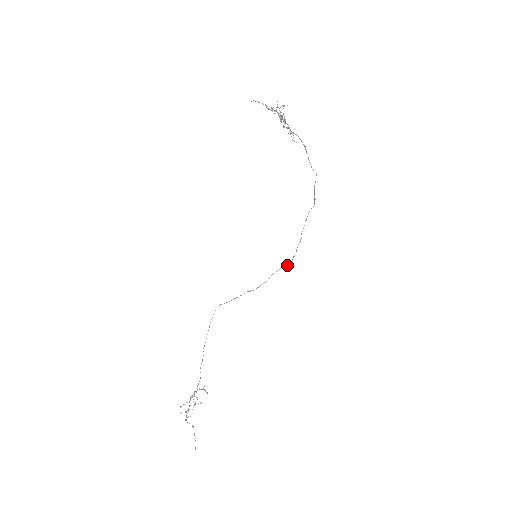
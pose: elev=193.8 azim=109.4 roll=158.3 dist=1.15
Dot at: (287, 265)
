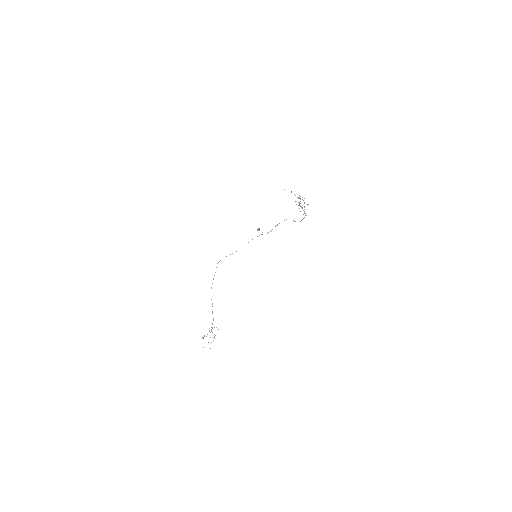
Dot at: (259, 229)
